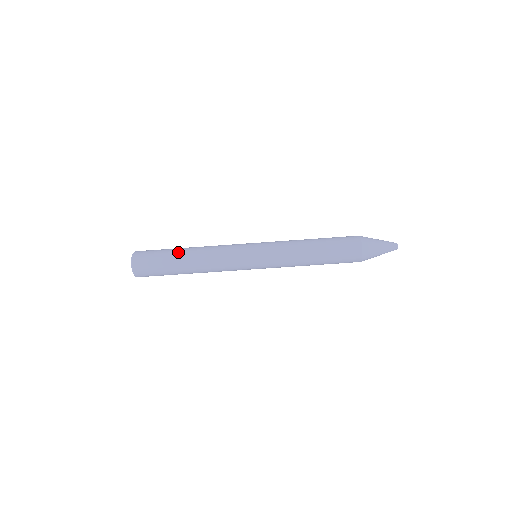
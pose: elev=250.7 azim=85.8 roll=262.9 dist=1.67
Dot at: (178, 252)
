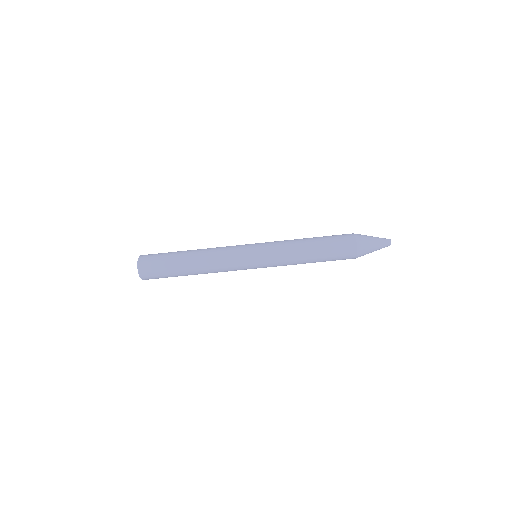
Dot at: (182, 251)
